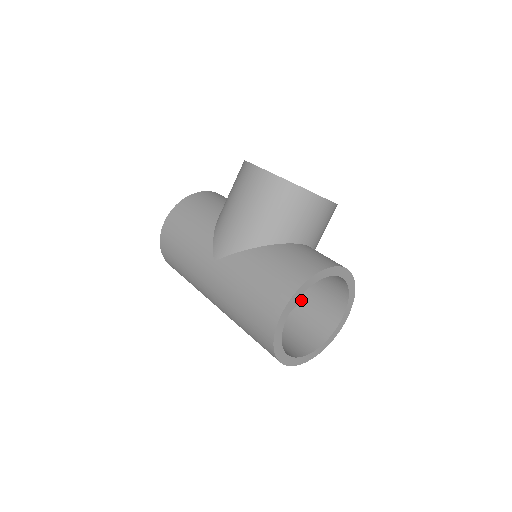
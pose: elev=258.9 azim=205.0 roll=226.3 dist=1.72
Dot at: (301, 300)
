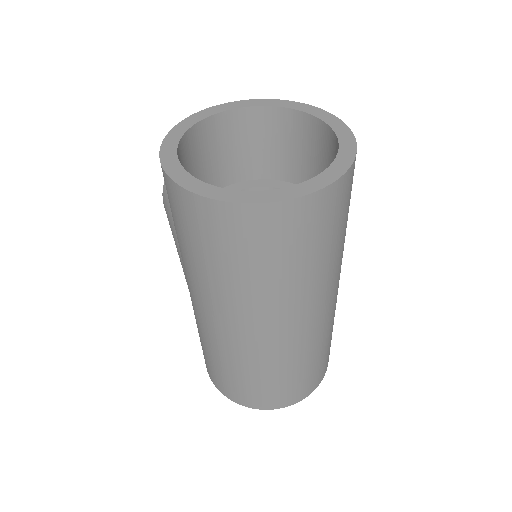
Dot at: occluded
